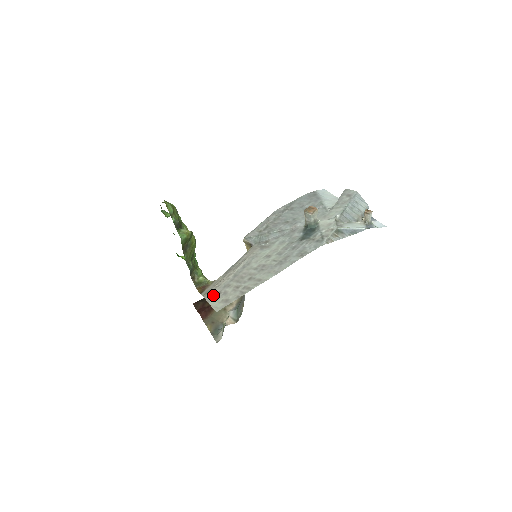
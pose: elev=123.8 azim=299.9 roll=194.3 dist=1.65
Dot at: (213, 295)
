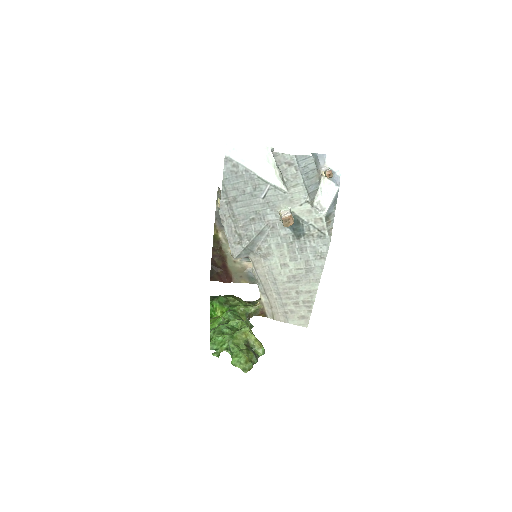
Dot at: (283, 317)
